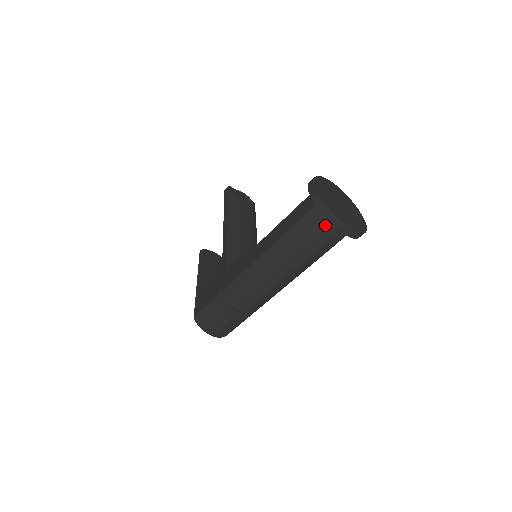
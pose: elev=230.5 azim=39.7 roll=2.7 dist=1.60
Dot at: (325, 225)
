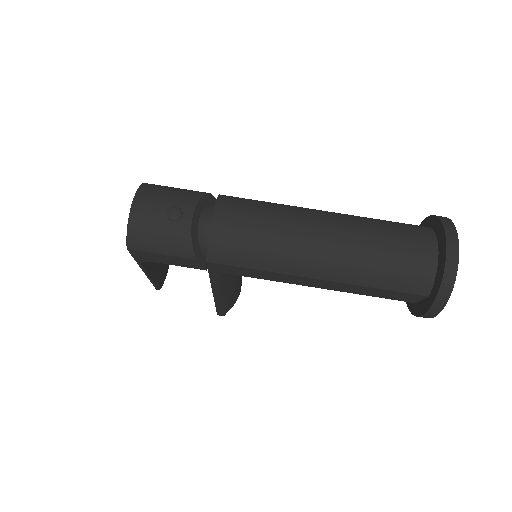
Dot at: (424, 240)
